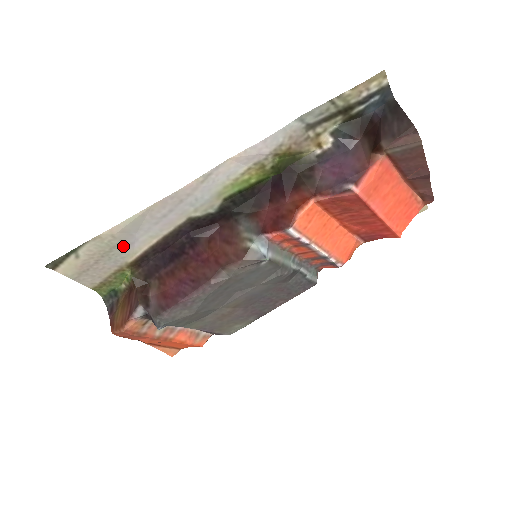
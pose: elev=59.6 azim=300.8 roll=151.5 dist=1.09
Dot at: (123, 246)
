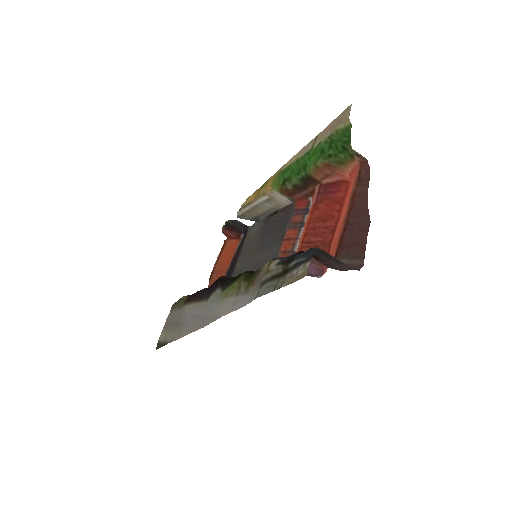
Dot at: (182, 321)
